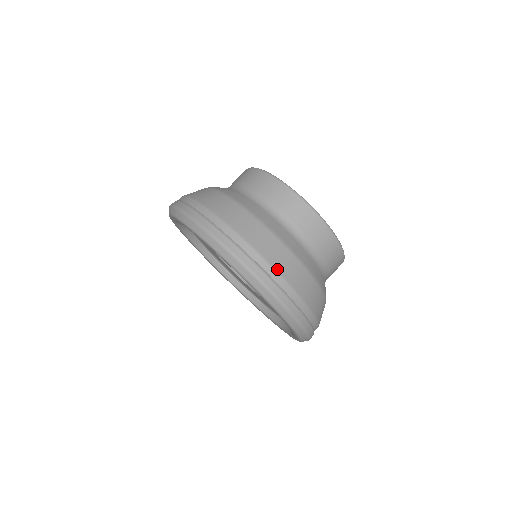
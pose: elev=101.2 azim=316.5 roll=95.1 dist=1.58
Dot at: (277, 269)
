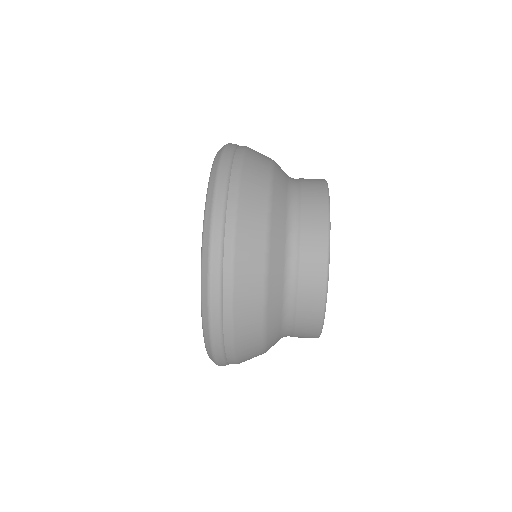
Dot at: occluded
